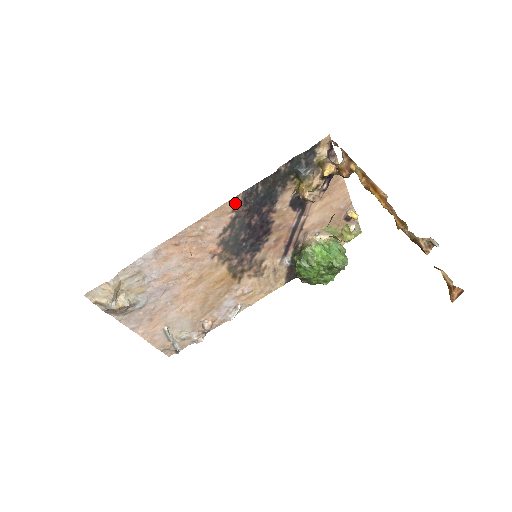
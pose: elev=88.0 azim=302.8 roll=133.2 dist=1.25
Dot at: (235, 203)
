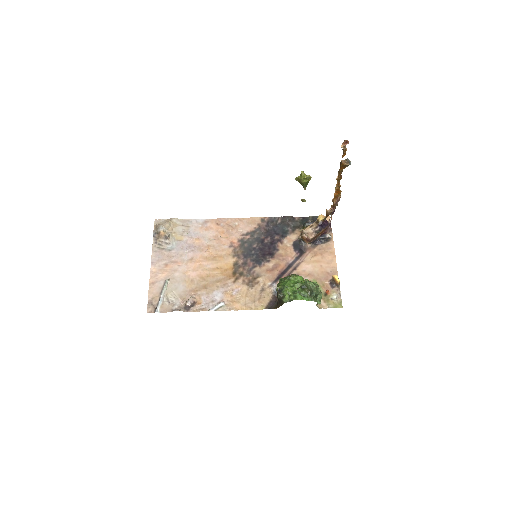
Dot at: (262, 221)
